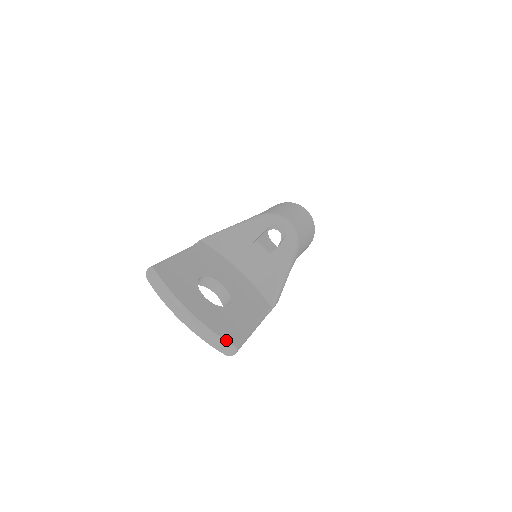
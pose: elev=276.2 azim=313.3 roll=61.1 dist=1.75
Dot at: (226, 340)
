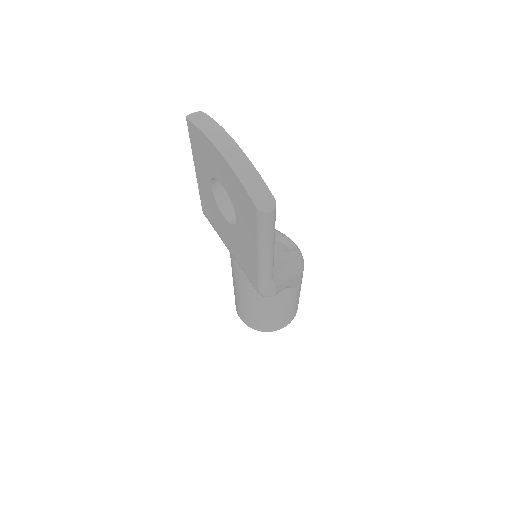
Dot at: (268, 188)
